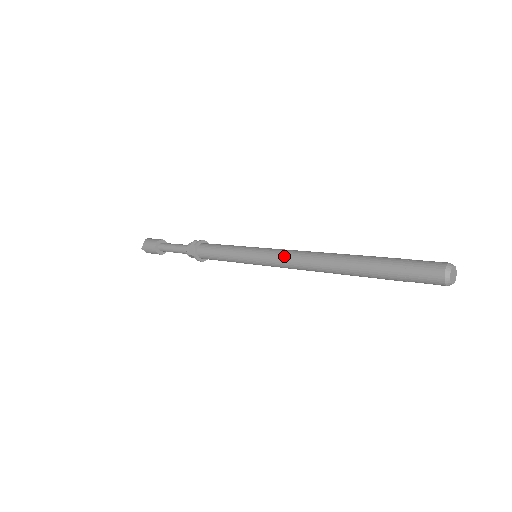
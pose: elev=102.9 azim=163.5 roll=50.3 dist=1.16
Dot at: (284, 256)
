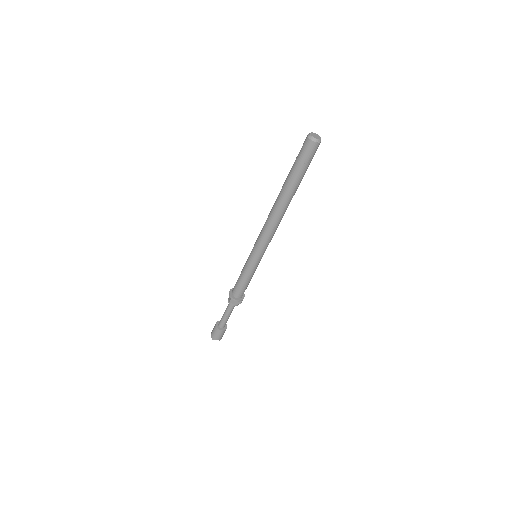
Dot at: (261, 232)
